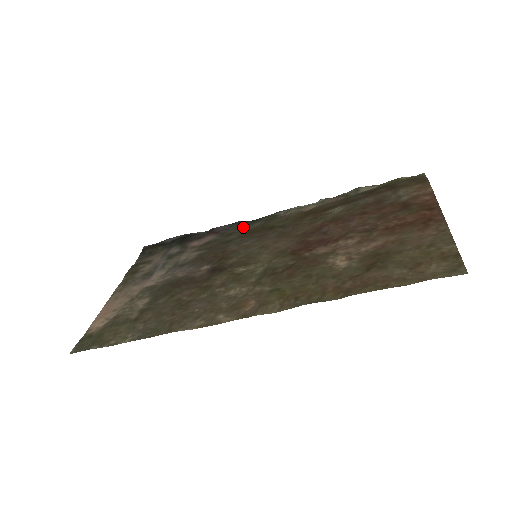
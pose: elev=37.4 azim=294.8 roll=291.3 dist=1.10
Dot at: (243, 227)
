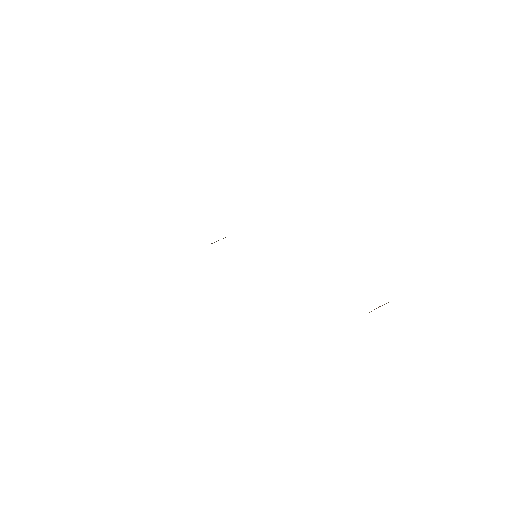
Dot at: occluded
